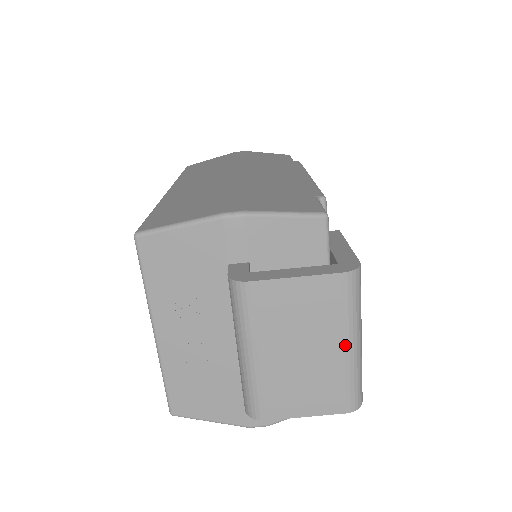
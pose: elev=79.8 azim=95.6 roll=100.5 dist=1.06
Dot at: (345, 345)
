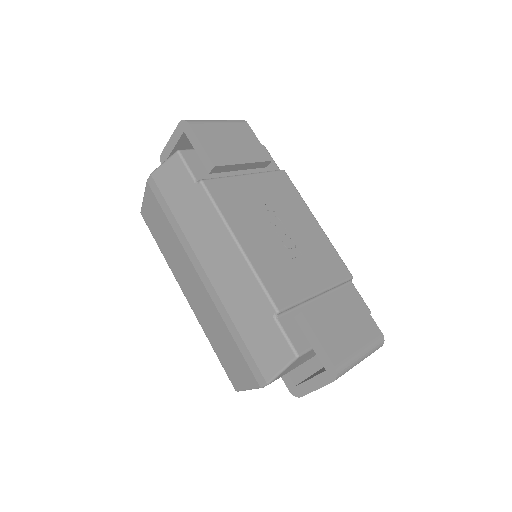
Dot at: occluded
